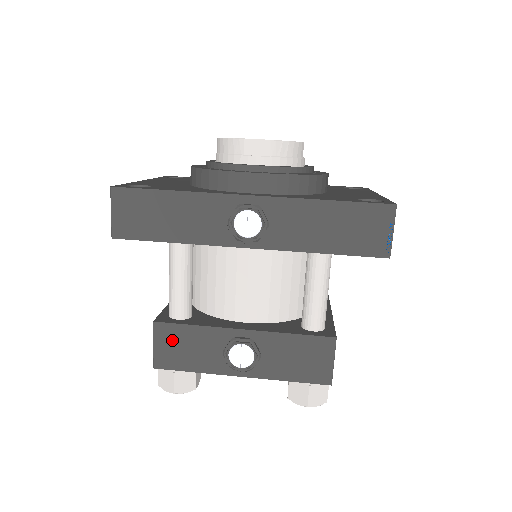
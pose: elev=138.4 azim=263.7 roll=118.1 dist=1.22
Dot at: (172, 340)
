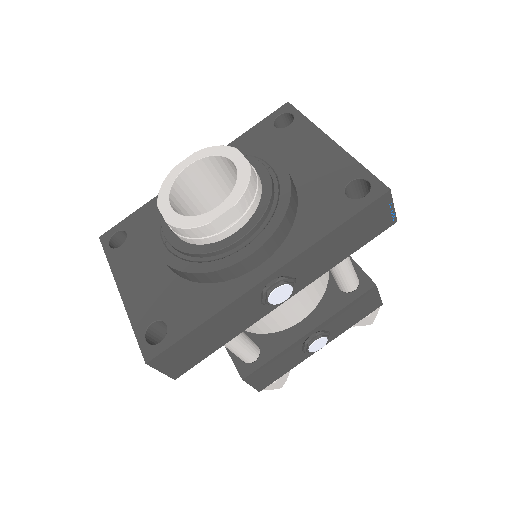
Dot at: (263, 375)
